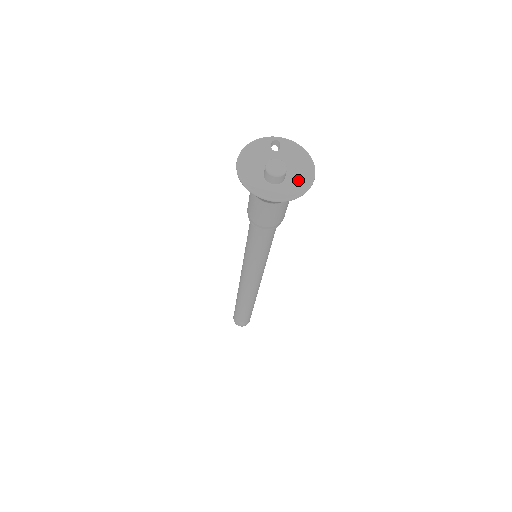
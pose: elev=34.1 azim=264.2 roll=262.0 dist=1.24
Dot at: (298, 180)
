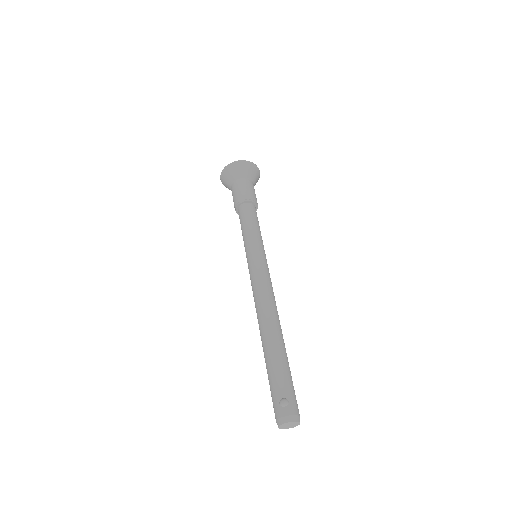
Dot at: occluded
